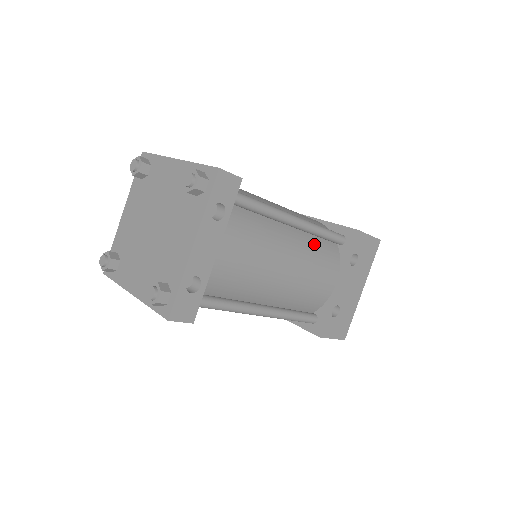
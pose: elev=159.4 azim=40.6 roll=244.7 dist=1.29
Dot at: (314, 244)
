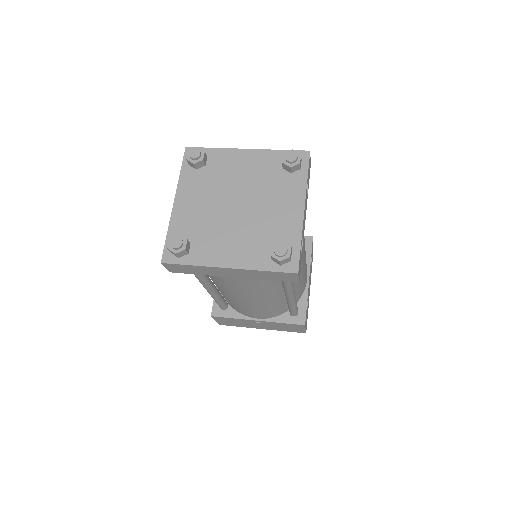
Dot at: occluded
